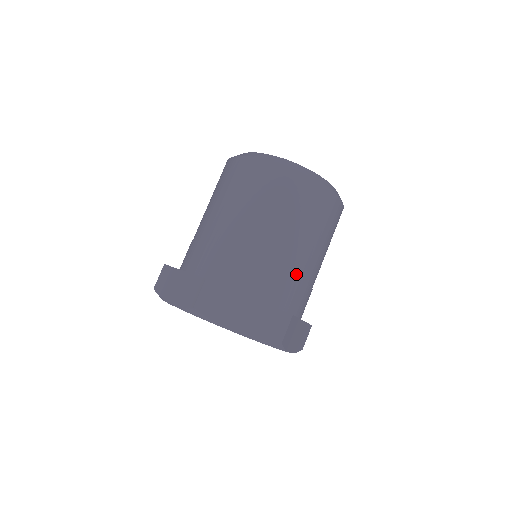
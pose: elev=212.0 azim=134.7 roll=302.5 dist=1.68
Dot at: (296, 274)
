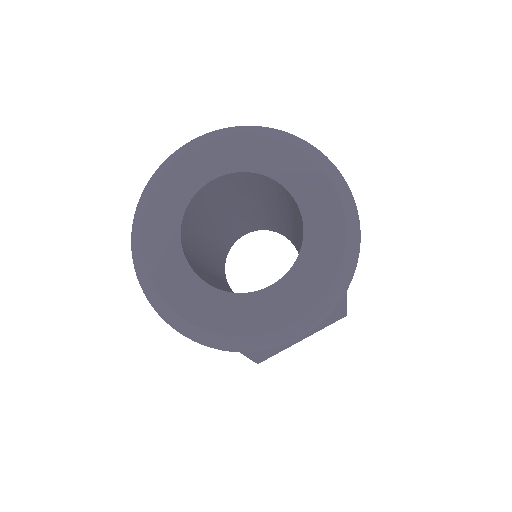
Dot at: occluded
